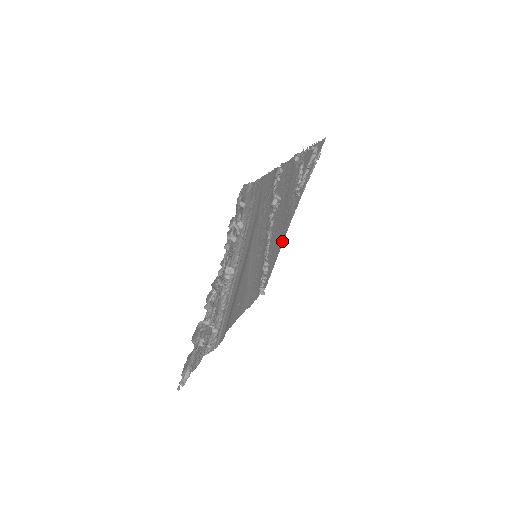
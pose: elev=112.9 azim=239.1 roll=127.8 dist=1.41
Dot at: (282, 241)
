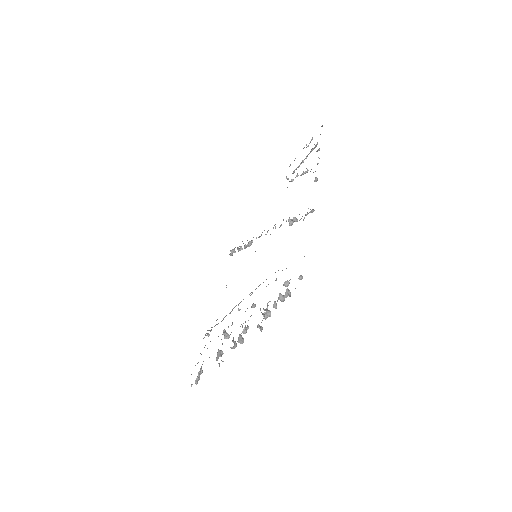
Dot at: occluded
